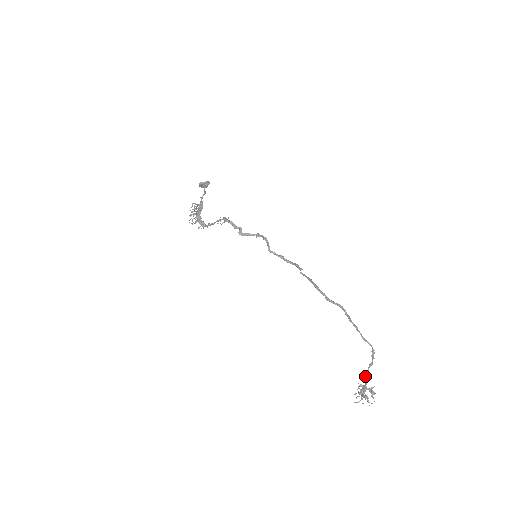
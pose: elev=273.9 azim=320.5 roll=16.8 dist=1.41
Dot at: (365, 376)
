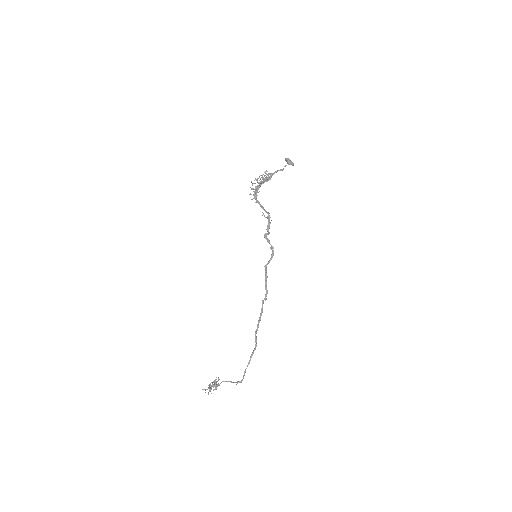
Dot at: occluded
